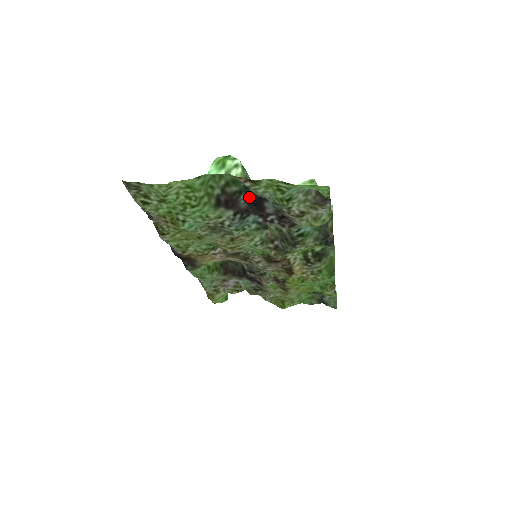
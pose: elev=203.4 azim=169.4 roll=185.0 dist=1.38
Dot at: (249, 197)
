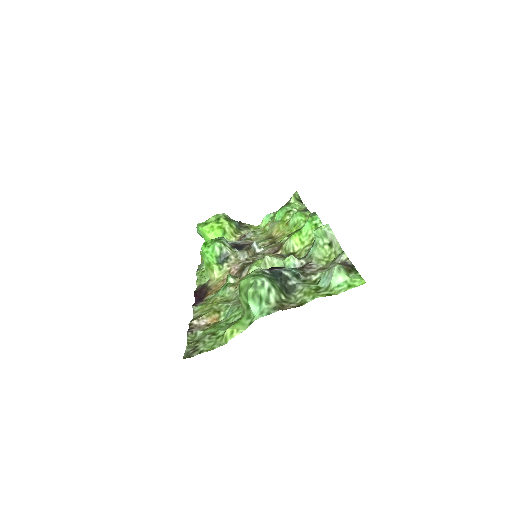
Dot at: occluded
